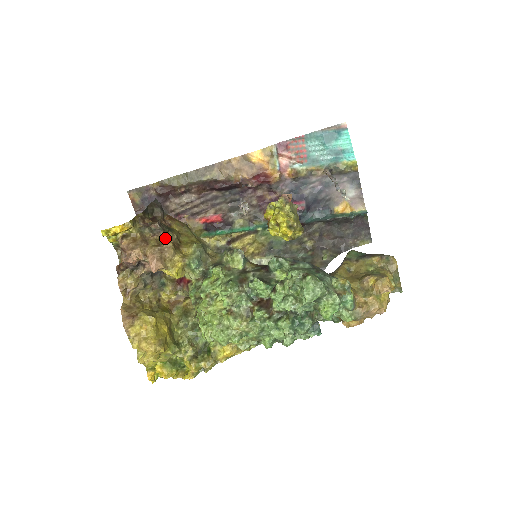
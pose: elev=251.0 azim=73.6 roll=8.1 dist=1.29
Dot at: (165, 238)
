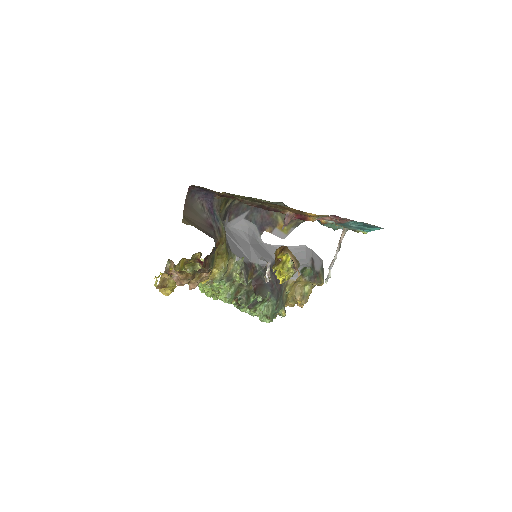
Dot at: occluded
